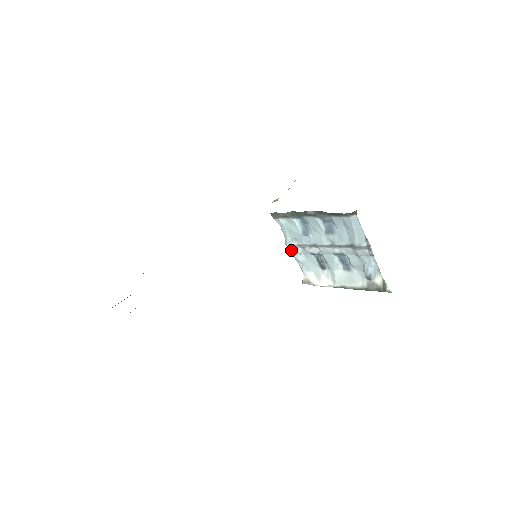
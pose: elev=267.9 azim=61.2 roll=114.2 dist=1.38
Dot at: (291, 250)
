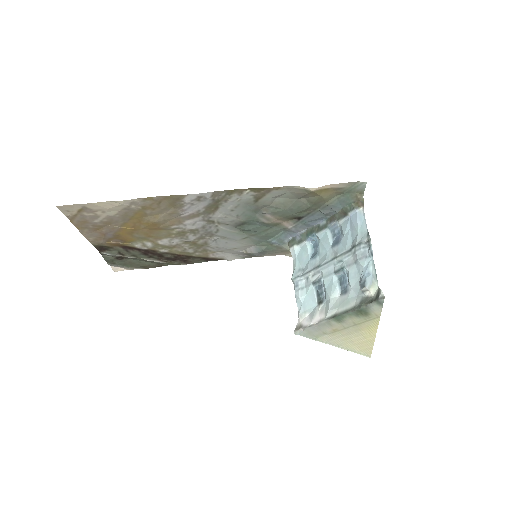
Dot at: (295, 286)
